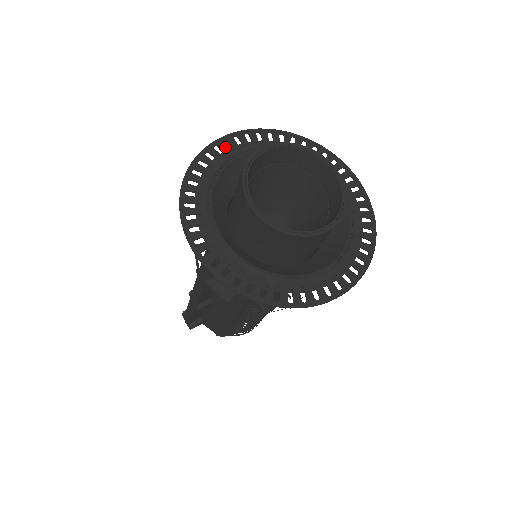
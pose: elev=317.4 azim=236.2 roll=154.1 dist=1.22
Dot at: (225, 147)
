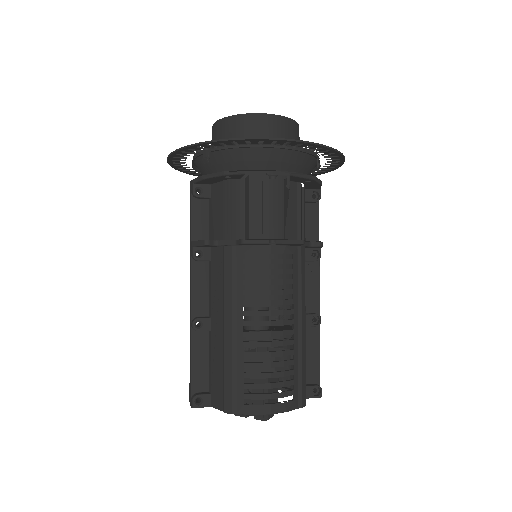
Dot at: occluded
